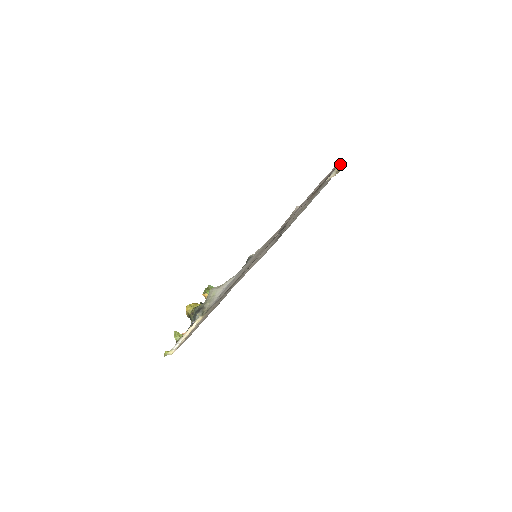
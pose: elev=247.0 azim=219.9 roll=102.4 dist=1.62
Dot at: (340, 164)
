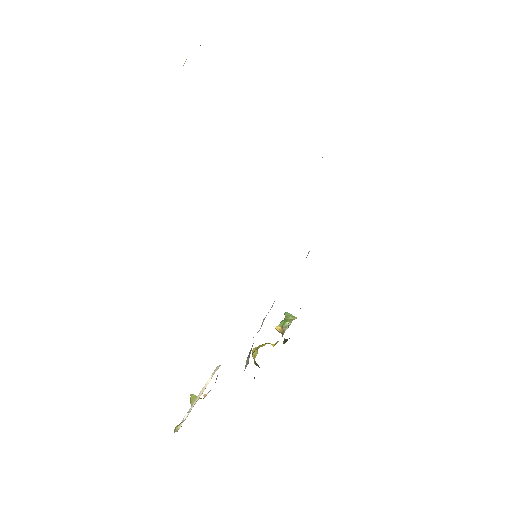
Dot at: occluded
